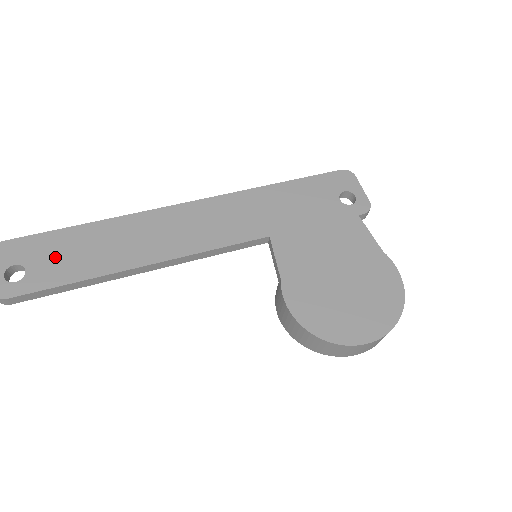
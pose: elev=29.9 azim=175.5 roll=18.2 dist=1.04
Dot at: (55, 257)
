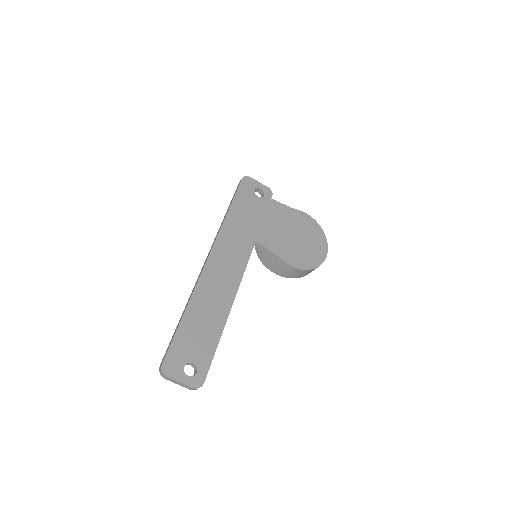
Dot at: (195, 343)
